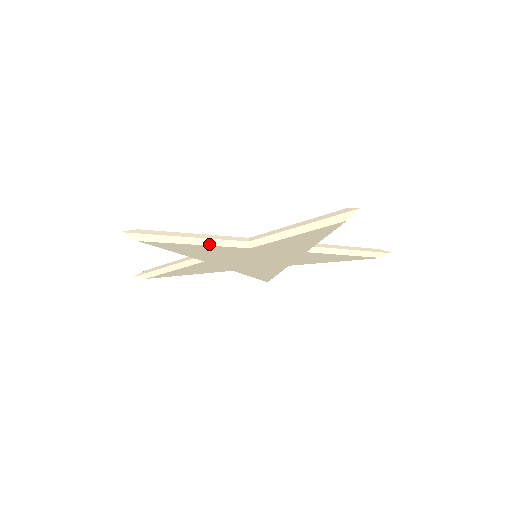
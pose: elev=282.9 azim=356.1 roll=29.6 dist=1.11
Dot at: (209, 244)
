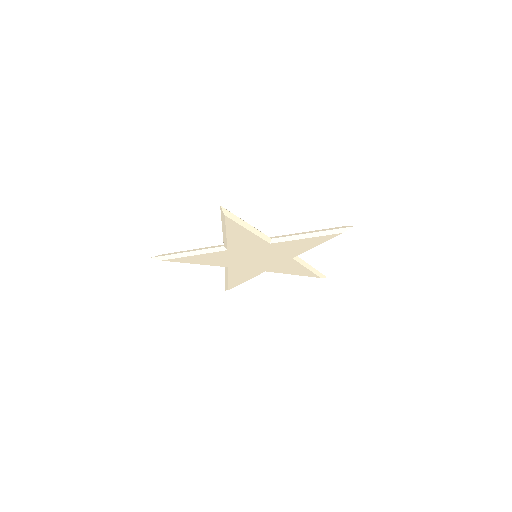
Dot at: (254, 232)
